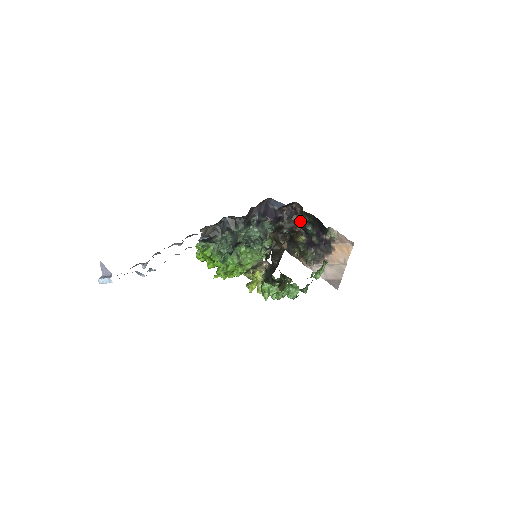
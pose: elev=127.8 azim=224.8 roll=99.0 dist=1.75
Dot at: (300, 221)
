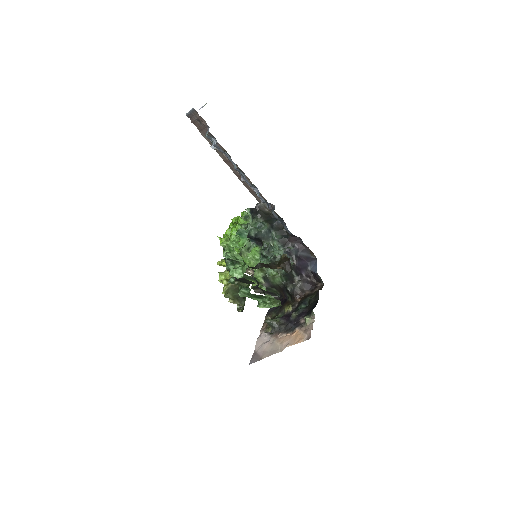
Dot at: (306, 296)
